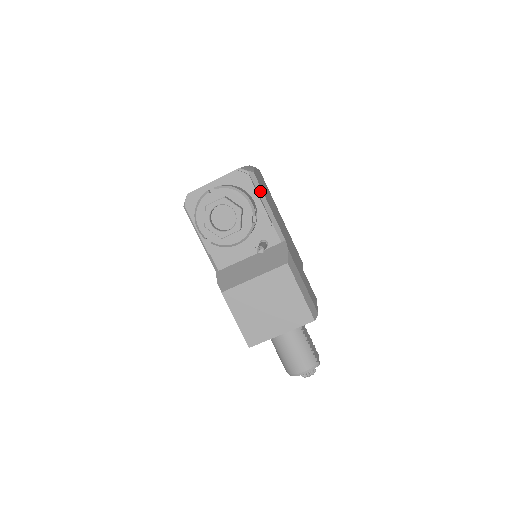
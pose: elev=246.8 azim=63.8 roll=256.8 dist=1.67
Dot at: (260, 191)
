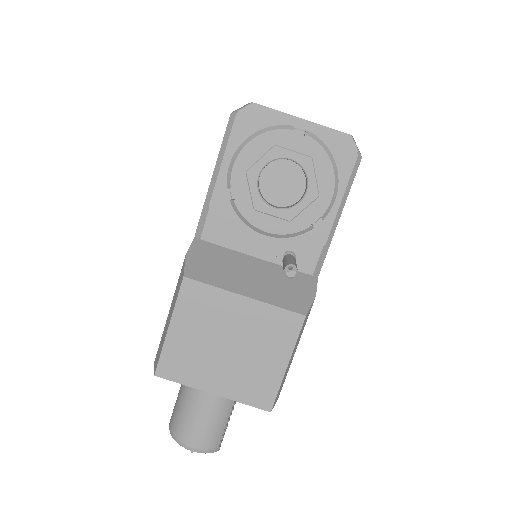
Dot at: (347, 189)
